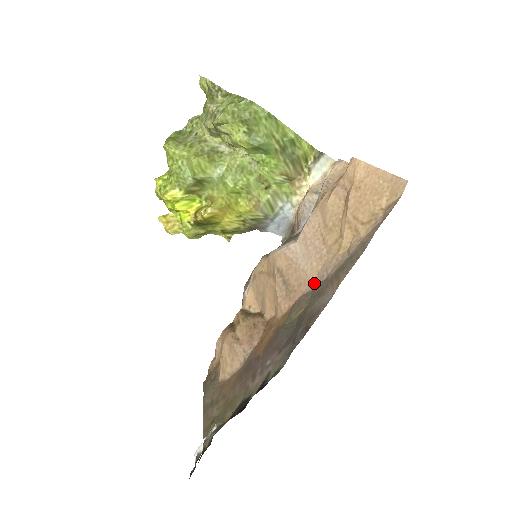
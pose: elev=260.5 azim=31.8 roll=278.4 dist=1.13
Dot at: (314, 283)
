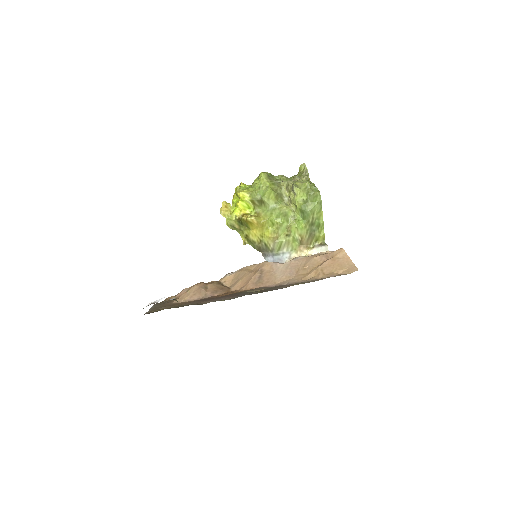
Dot at: (277, 284)
